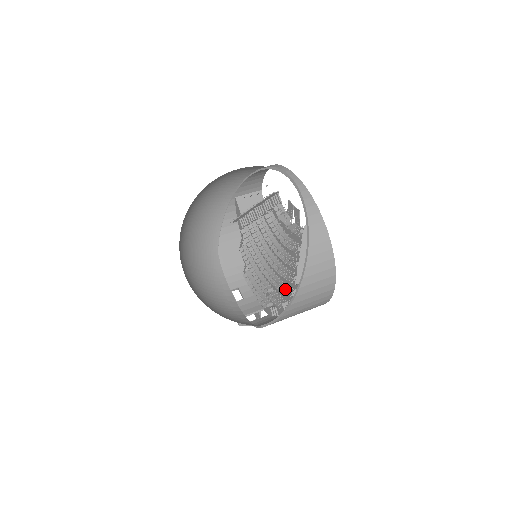
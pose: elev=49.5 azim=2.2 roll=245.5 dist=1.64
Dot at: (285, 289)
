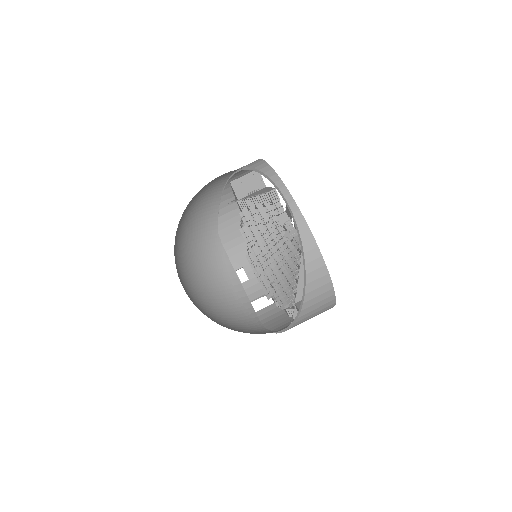
Dot at: (287, 295)
